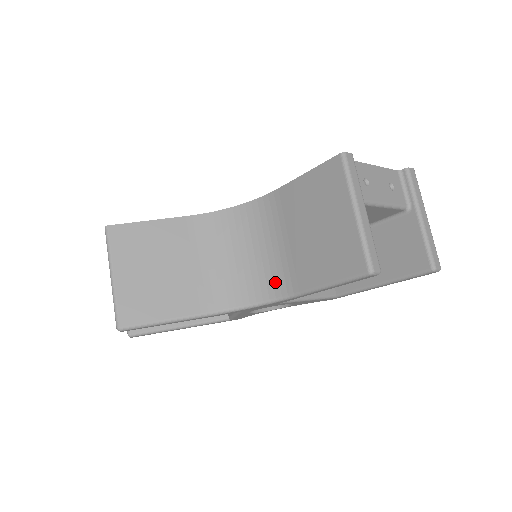
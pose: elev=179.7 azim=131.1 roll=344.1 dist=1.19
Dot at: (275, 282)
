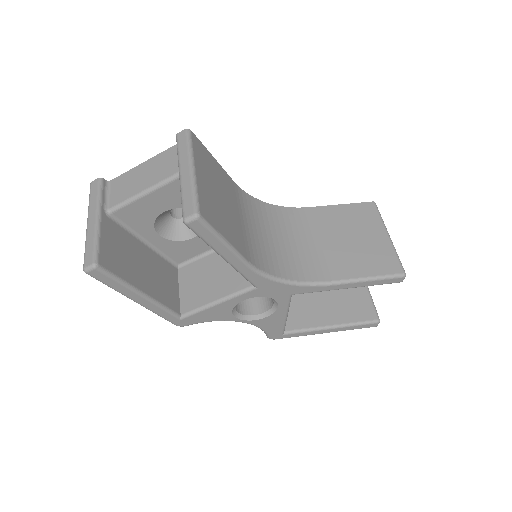
Dot at: (305, 269)
